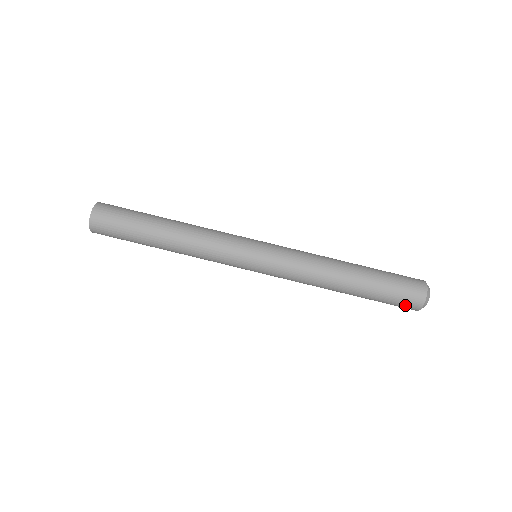
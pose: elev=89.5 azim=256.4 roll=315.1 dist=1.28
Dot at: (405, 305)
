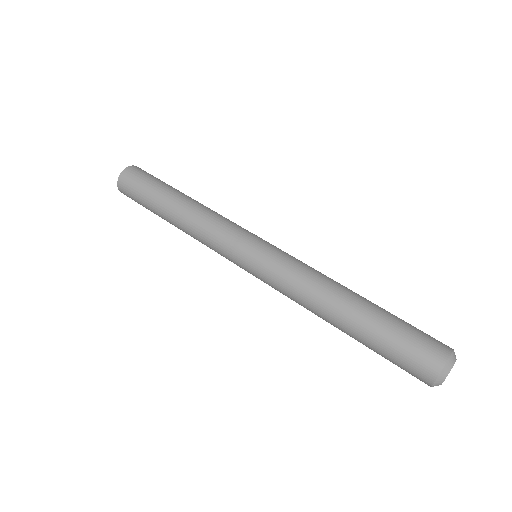
Dot at: (424, 351)
